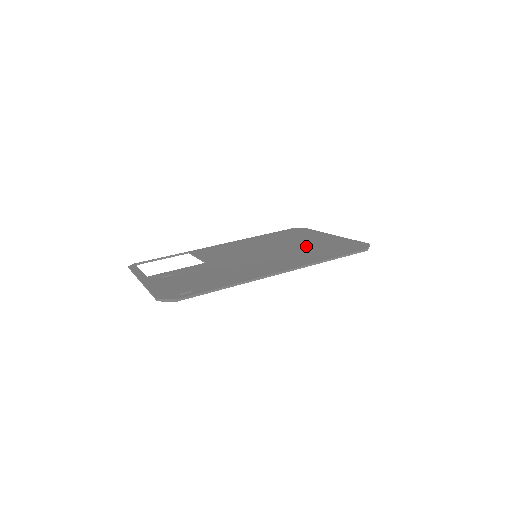
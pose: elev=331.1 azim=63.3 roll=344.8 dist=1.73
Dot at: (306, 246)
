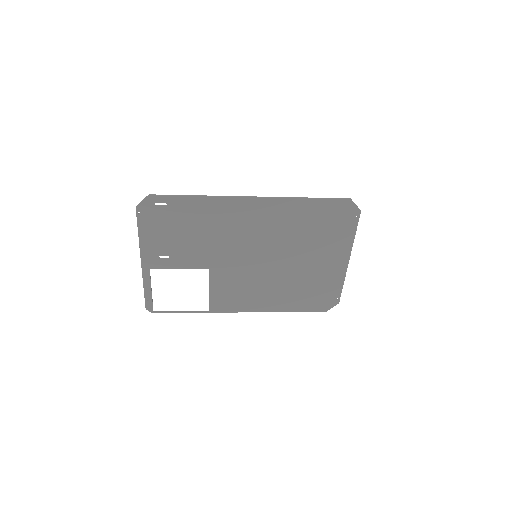
Dot at: (307, 245)
